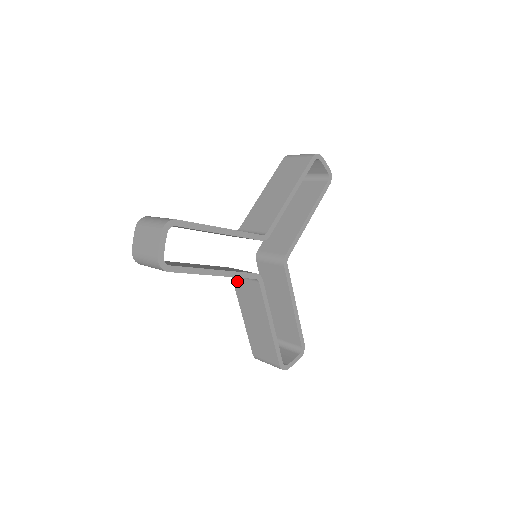
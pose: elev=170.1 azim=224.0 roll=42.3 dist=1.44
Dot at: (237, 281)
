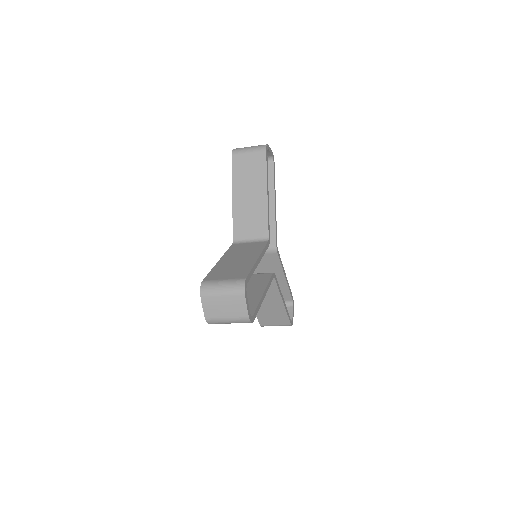
Dot at: occluded
